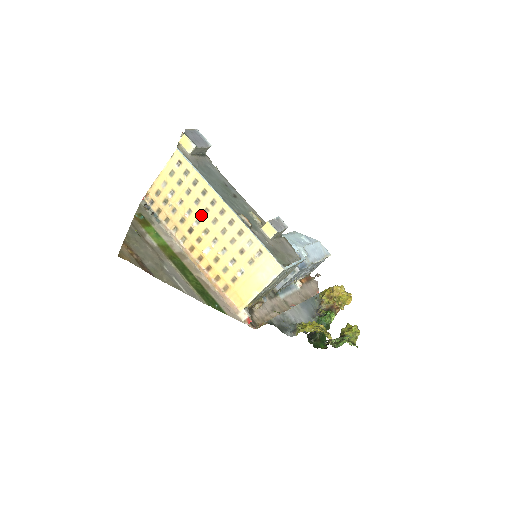
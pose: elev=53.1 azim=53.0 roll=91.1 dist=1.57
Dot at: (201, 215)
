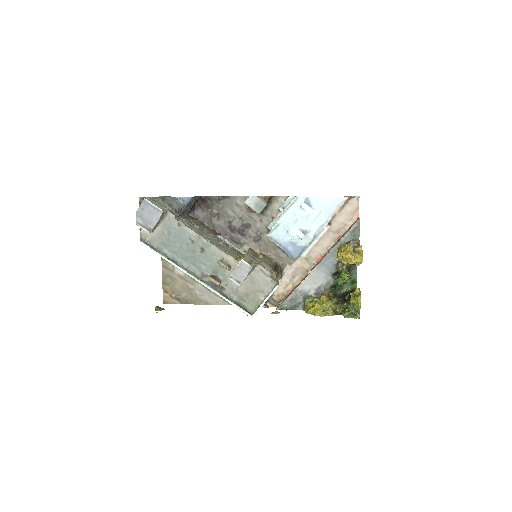
Dot at: occluded
